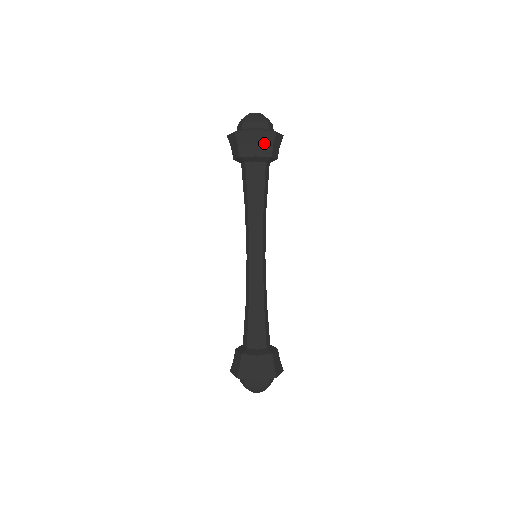
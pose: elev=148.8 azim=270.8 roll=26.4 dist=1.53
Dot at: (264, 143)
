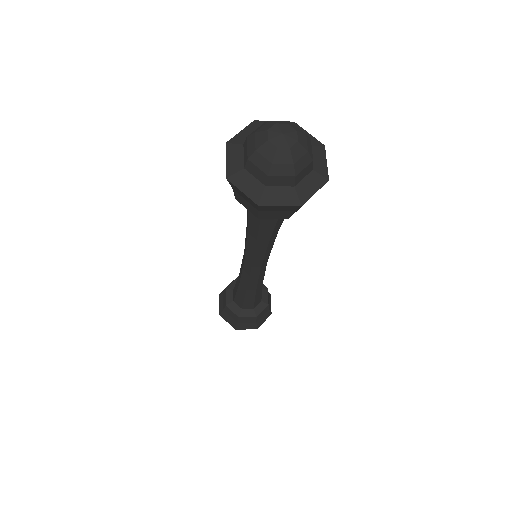
Dot at: (276, 210)
